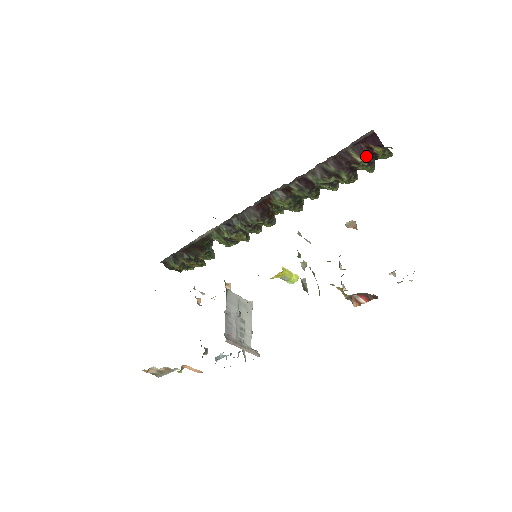
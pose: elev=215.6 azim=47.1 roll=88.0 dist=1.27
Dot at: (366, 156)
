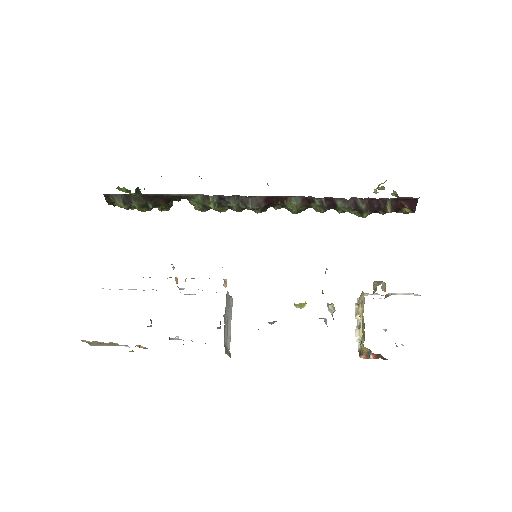
Dot at: (395, 209)
